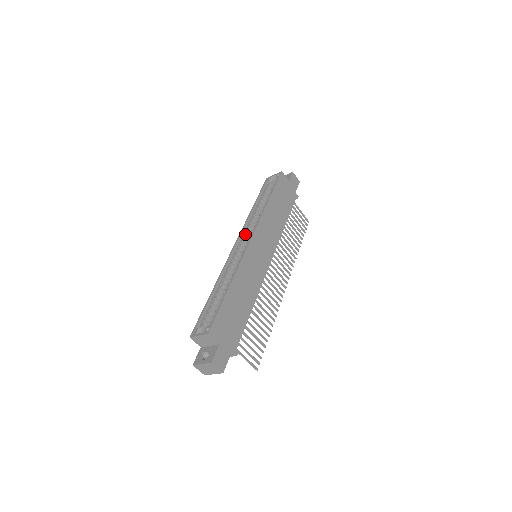
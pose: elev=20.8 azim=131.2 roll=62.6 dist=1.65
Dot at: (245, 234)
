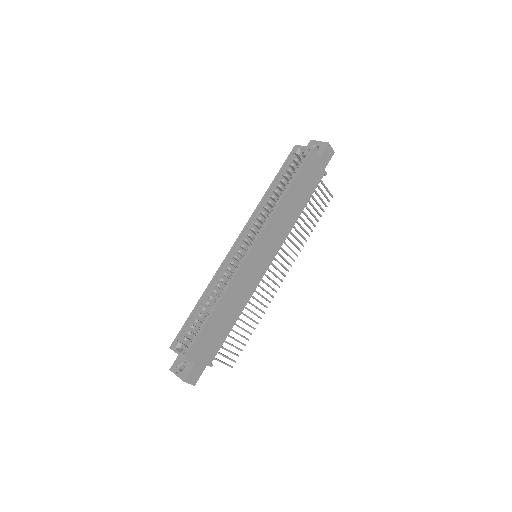
Dot at: (250, 229)
